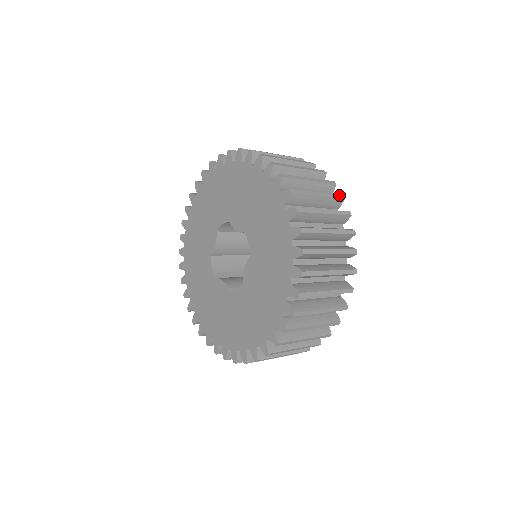
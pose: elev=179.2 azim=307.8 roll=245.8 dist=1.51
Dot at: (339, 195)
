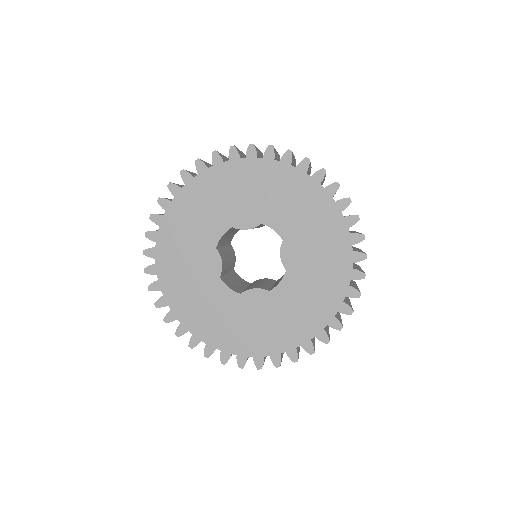
Dot at: (349, 299)
